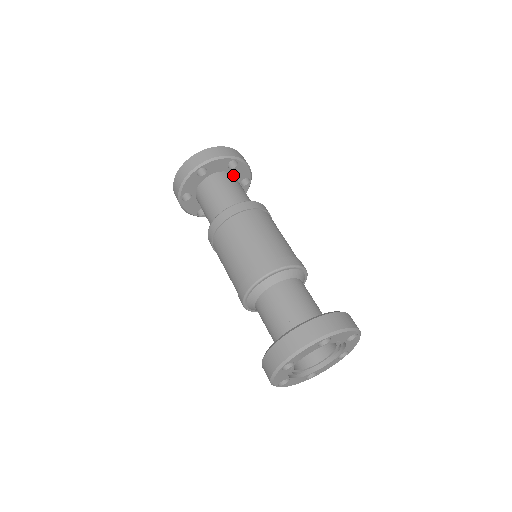
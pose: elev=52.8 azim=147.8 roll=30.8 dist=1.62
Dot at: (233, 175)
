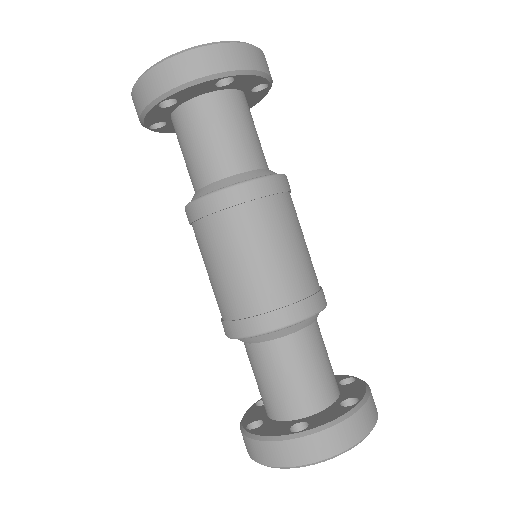
Dot at: occluded
